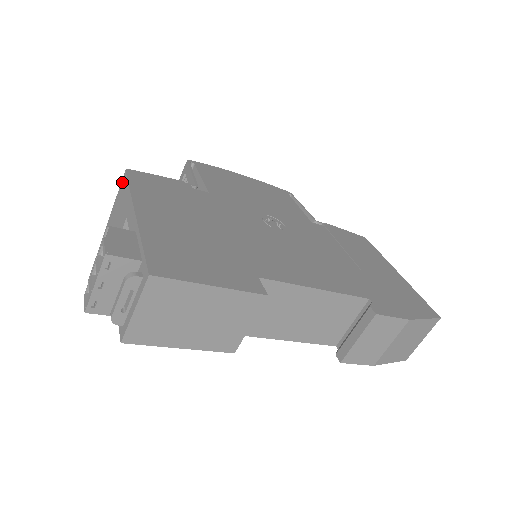
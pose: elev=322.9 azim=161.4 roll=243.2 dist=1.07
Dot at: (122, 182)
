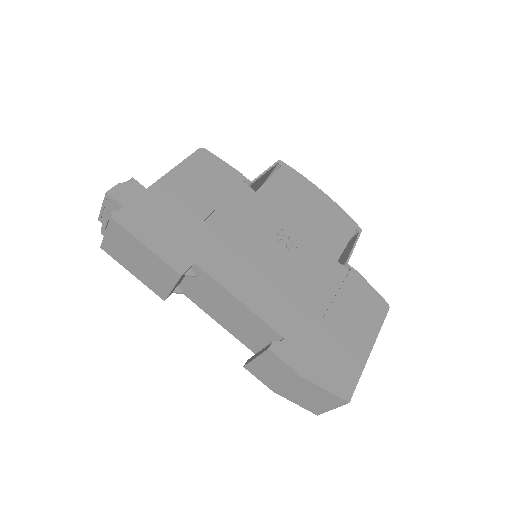
Dot at: occluded
